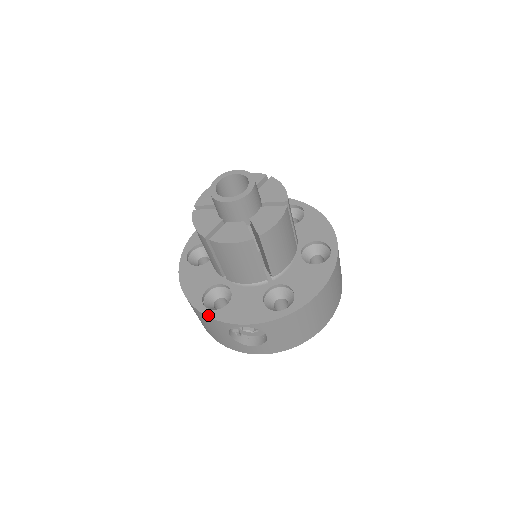
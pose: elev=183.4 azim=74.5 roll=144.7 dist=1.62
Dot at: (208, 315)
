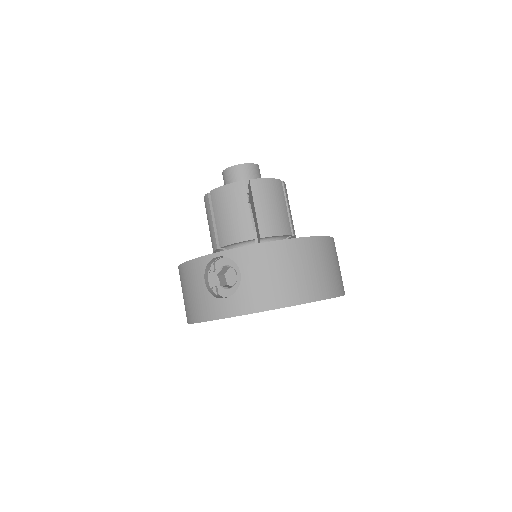
Dot at: (190, 260)
